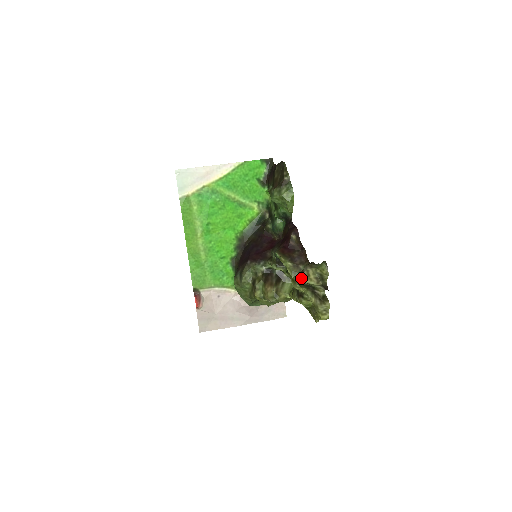
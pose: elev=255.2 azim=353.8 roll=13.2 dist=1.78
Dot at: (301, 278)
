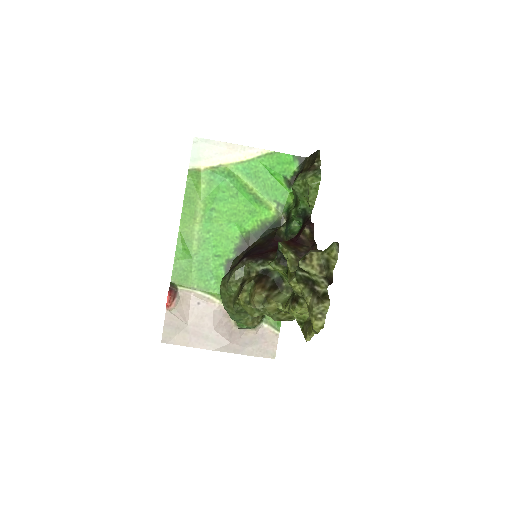
Dot at: (300, 262)
